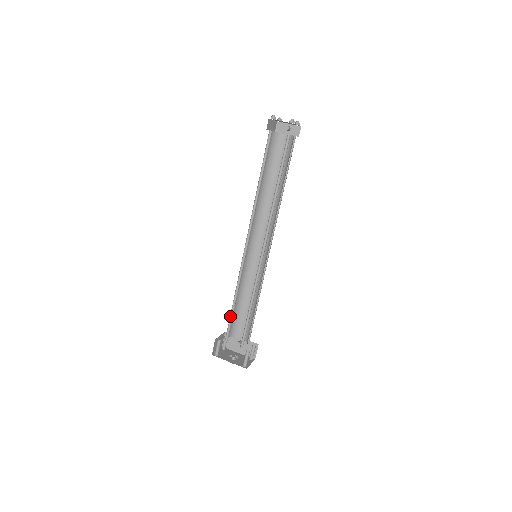
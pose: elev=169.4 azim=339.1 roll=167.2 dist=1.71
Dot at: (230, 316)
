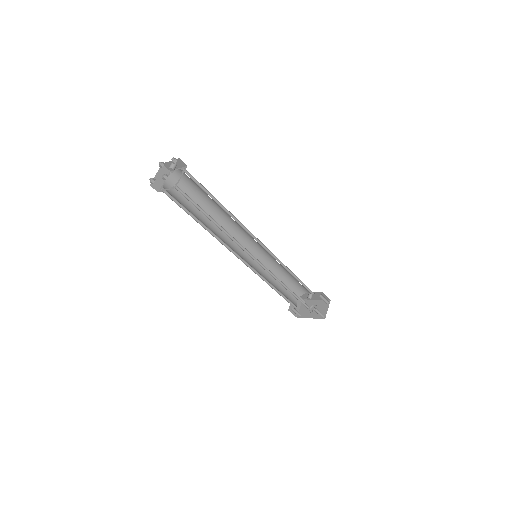
Dot at: (282, 295)
